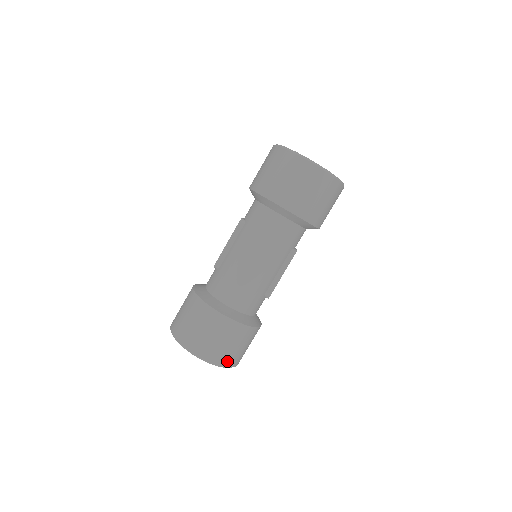
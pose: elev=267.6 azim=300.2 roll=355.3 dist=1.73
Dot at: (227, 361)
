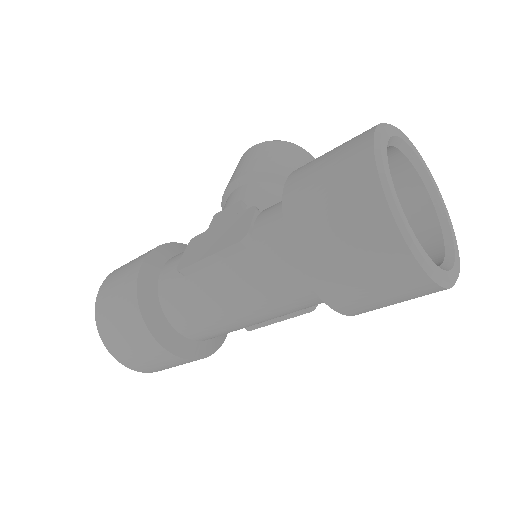
Dot at: occluded
